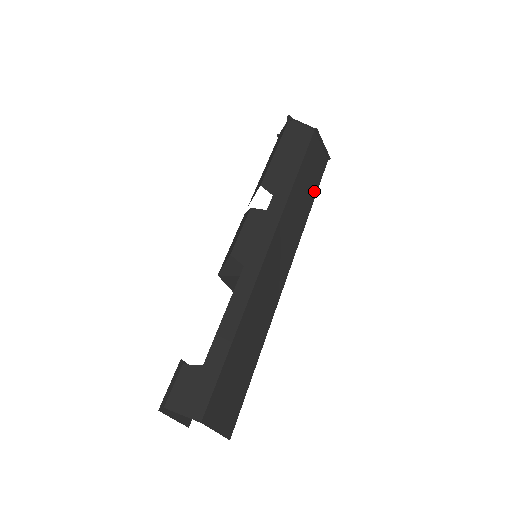
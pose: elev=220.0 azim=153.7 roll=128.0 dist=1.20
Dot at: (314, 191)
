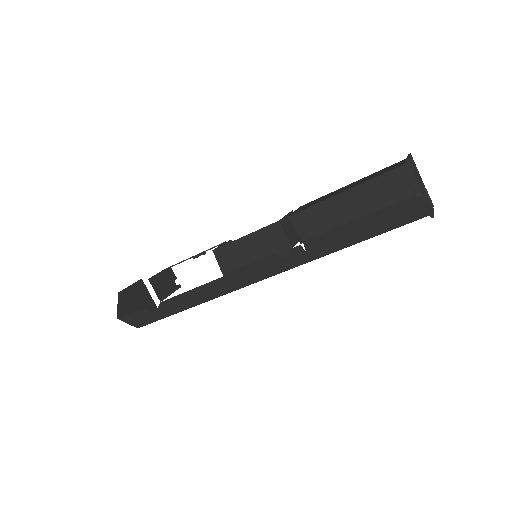
Dot at: occluded
